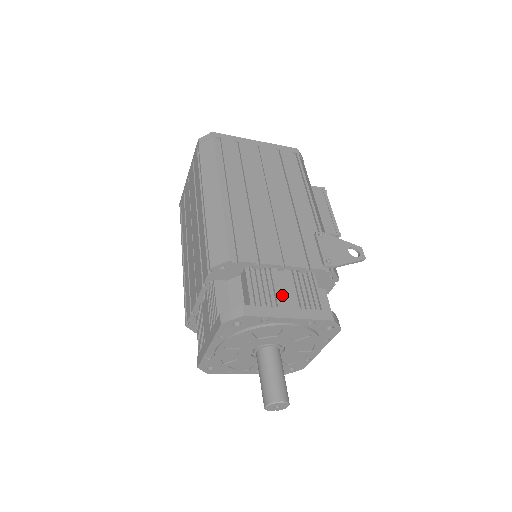
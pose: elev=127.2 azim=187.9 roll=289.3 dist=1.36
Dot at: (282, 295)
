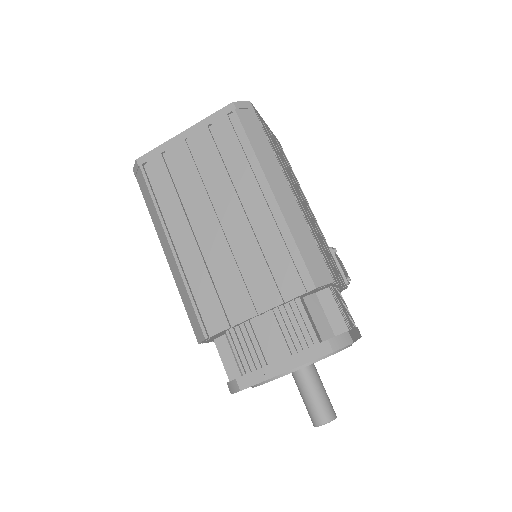
Dot at: (347, 316)
